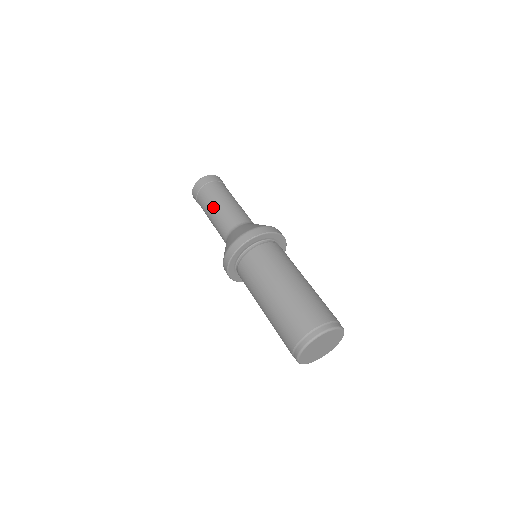
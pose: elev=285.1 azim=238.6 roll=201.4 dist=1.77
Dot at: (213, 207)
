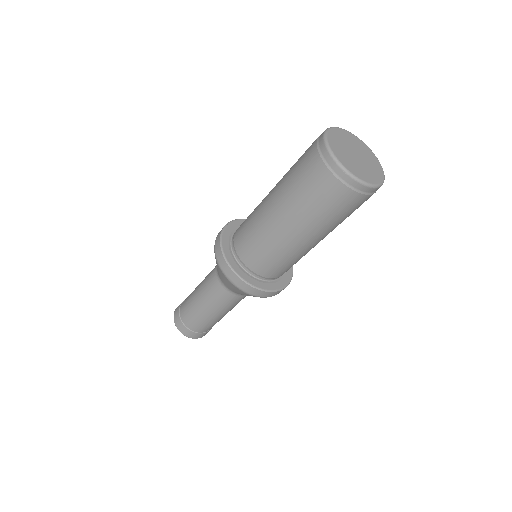
Dot at: (196, 288)
